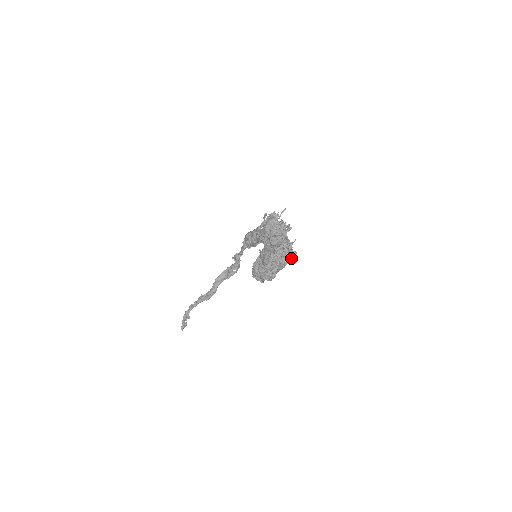
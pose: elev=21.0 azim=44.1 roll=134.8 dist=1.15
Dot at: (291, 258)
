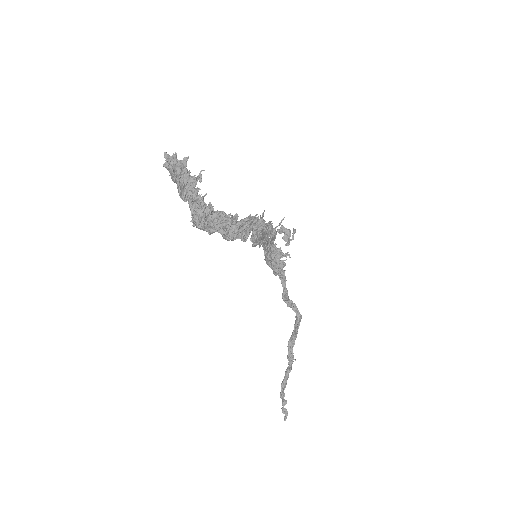
Dot at: (253, 219)
